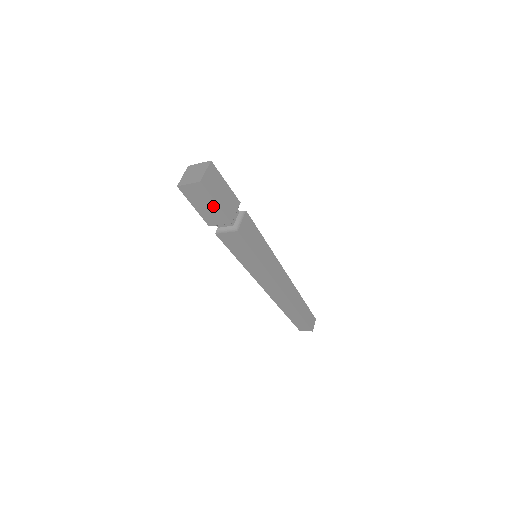
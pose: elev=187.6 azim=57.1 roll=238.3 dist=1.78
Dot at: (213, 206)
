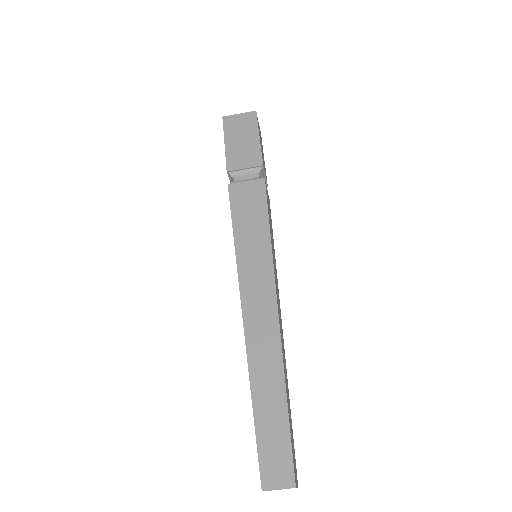
Dot at: (252, 141)
